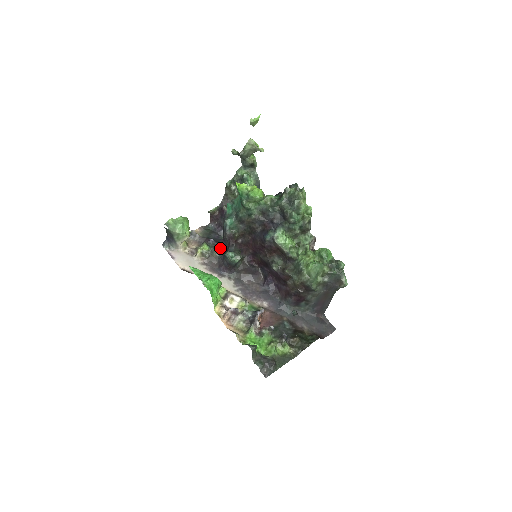
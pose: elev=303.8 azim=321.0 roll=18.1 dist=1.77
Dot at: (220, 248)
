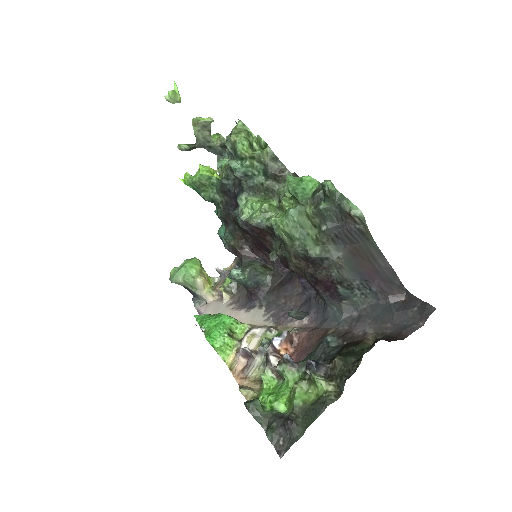
Dot at: occluded
